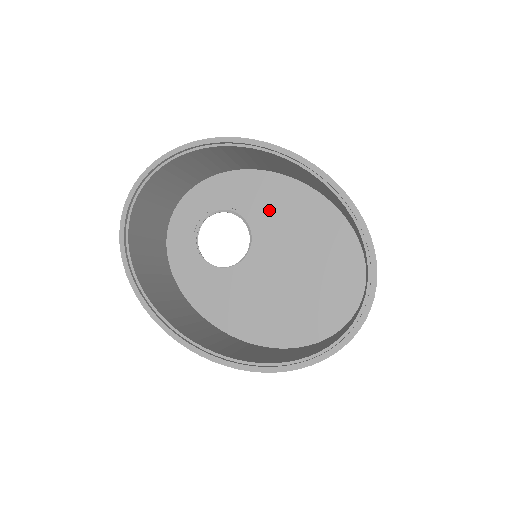
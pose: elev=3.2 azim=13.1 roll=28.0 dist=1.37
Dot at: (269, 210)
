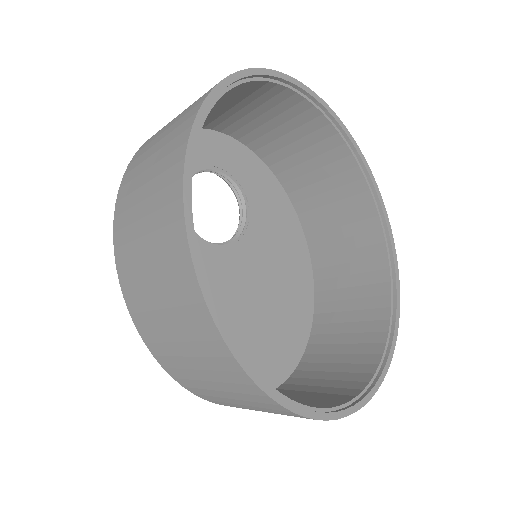
Dot at: (270, 230)
